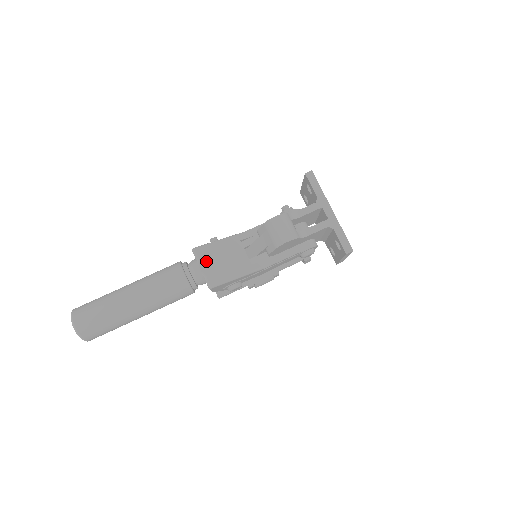
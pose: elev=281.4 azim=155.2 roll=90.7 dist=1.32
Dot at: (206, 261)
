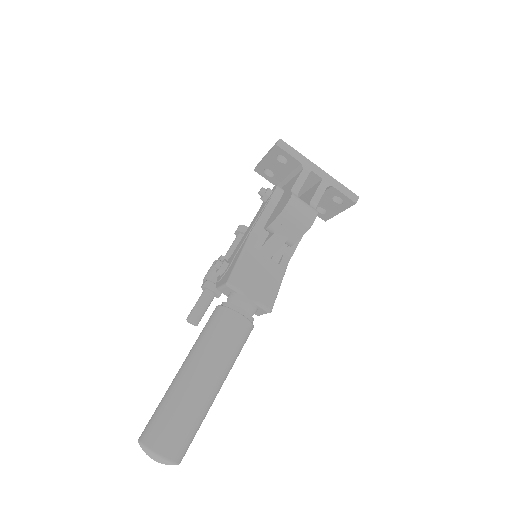
Dot at: (247, 288)
